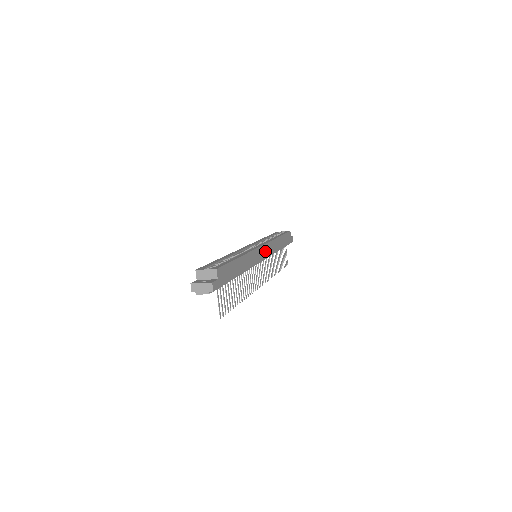
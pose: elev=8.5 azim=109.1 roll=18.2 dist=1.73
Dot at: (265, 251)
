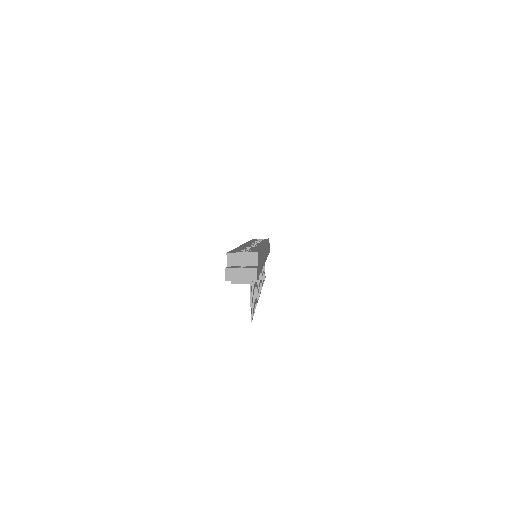
Dot at: occluded
